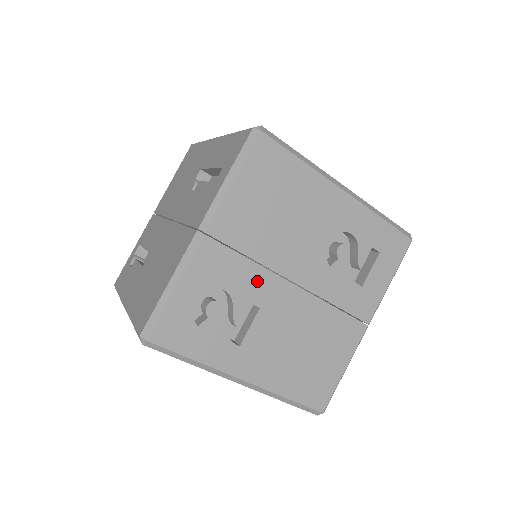
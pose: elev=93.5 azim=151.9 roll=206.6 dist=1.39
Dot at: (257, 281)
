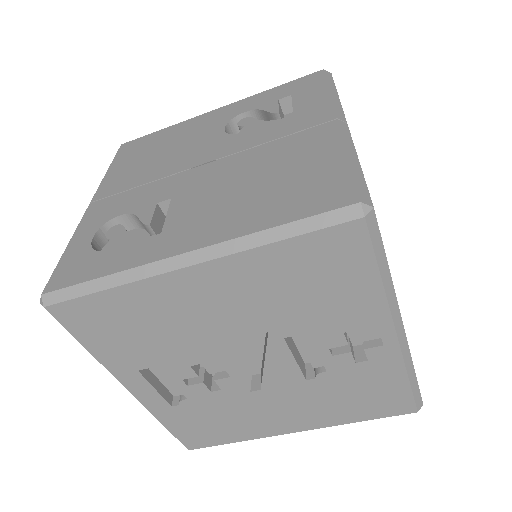
Dot at: (157, 189)
